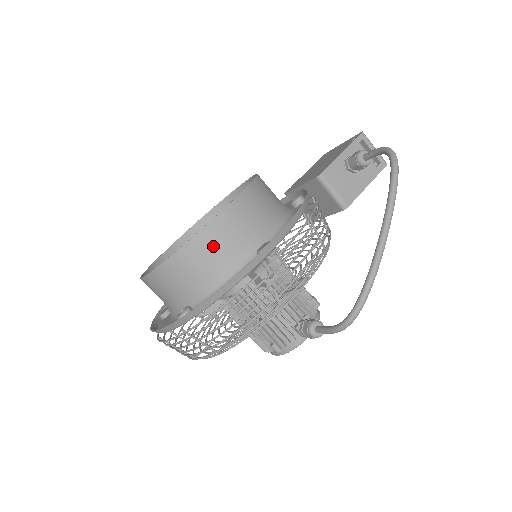
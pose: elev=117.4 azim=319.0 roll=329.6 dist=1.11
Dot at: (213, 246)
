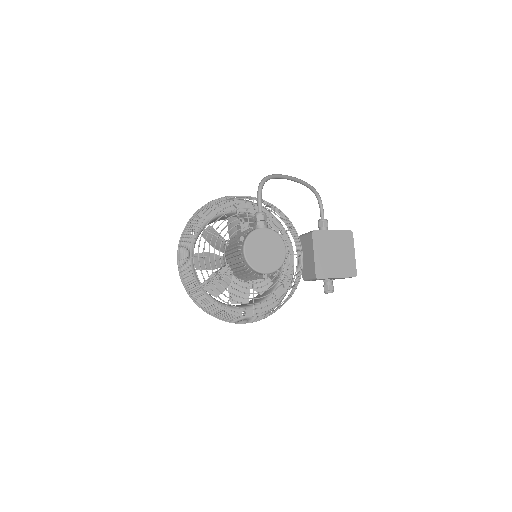
Dot at: occluded
